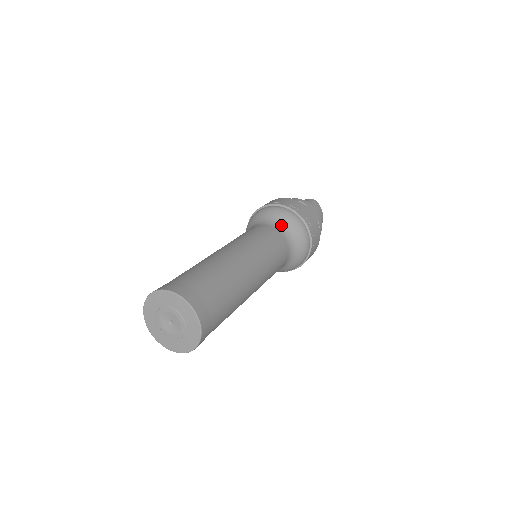
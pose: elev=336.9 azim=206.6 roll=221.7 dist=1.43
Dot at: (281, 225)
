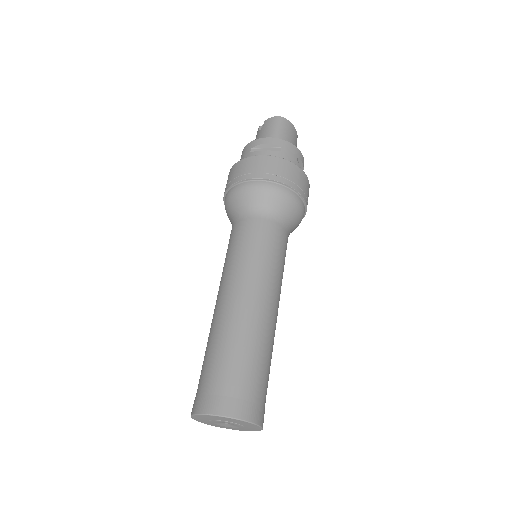
Dot at: (268, 209)
